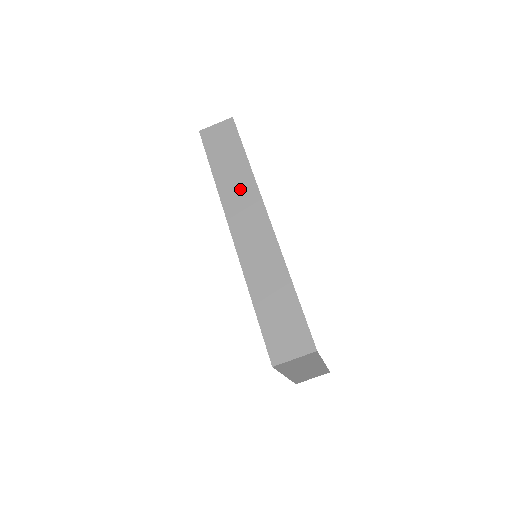
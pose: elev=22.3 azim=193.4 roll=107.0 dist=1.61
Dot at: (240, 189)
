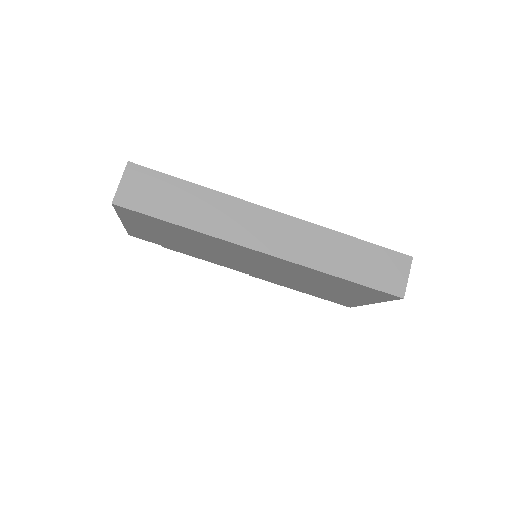
Dot at: (223, 213)
